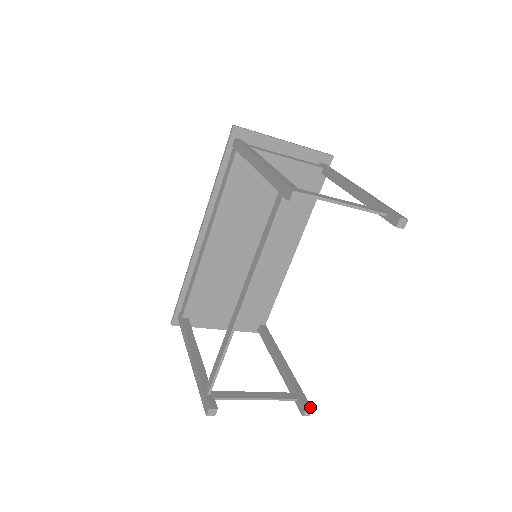
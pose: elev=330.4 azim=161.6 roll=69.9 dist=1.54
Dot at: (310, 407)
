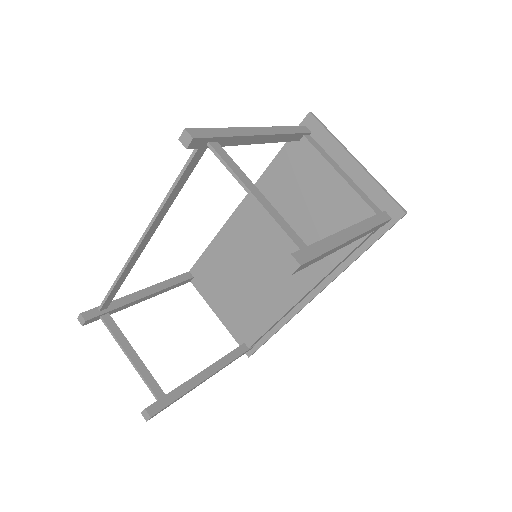
Dot at: (152, 413)
